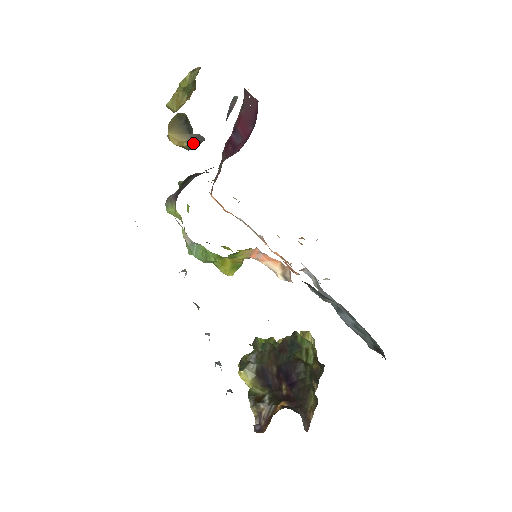
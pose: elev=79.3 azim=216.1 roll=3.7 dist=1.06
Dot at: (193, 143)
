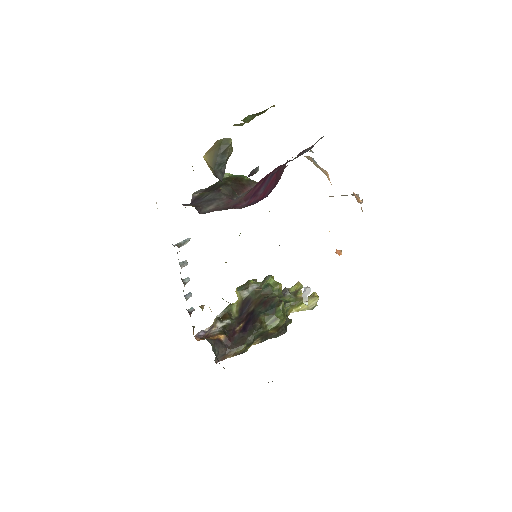
Dot at: (216, 176)
